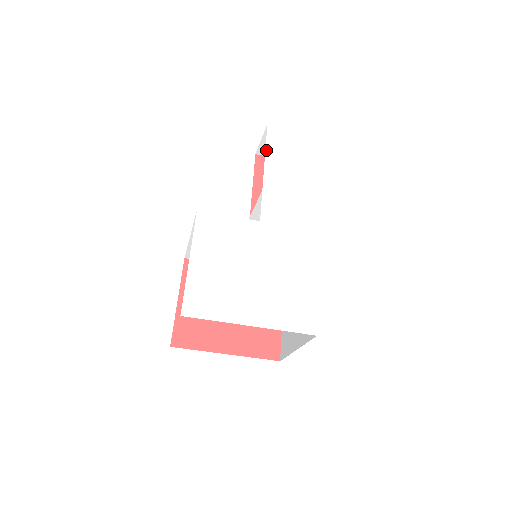
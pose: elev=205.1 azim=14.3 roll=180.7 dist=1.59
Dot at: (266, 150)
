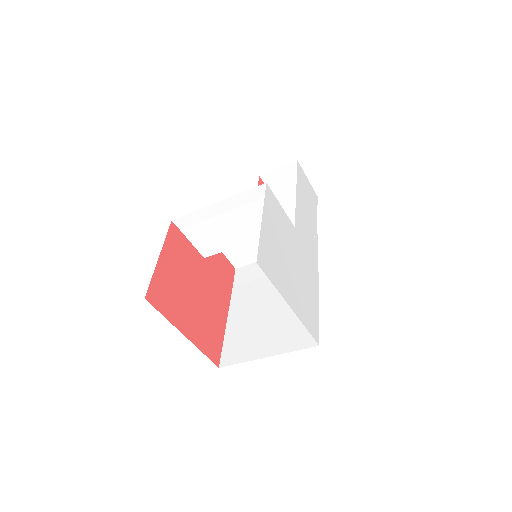
Dot at: (297, 177)
